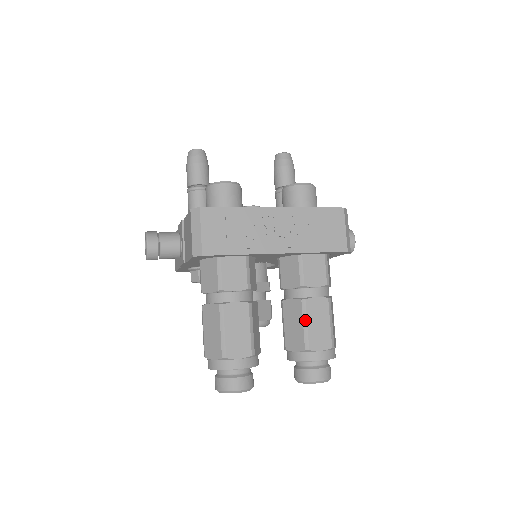
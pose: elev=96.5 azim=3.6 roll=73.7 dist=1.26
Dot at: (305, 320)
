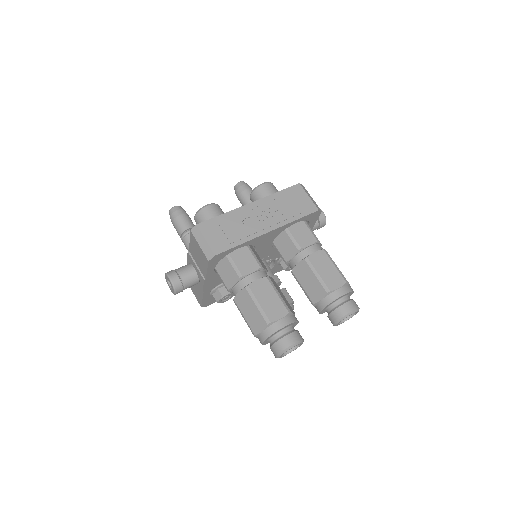
Dot at: (315, 272)
